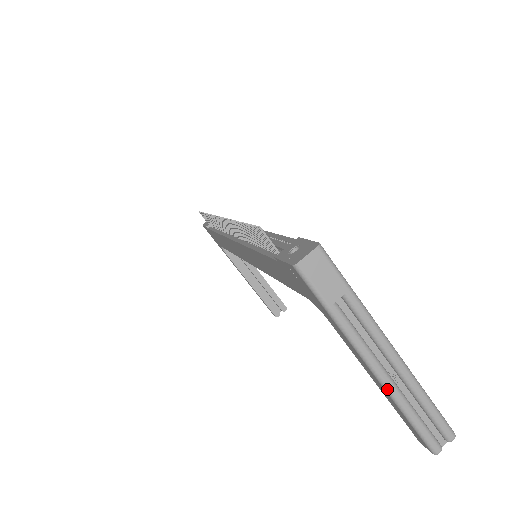
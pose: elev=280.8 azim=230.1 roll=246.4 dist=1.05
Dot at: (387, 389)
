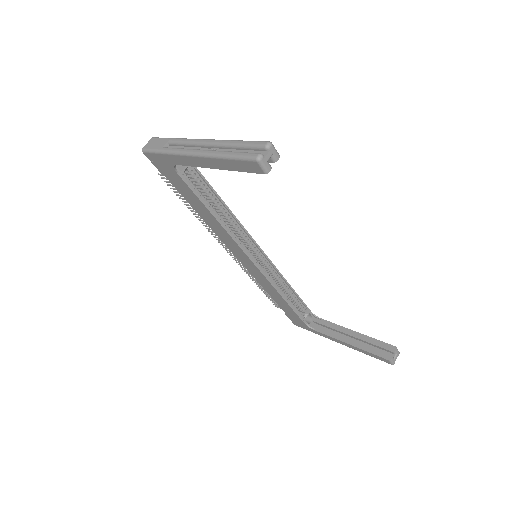
Dot at: (205, 155)
